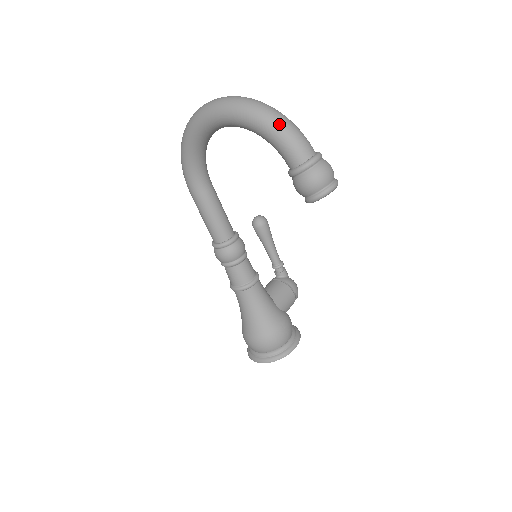
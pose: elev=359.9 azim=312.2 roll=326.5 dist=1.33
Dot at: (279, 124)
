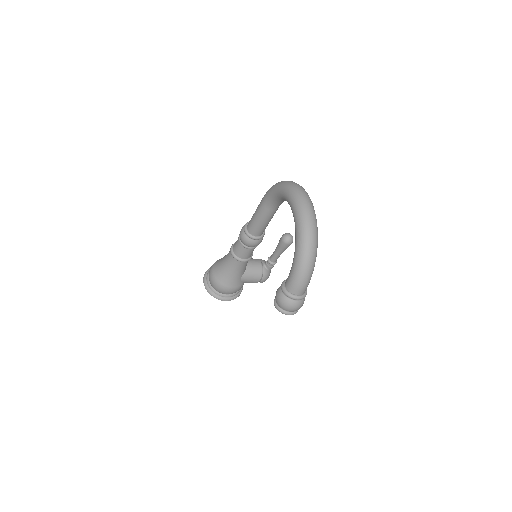
Dot at: (303, 267)
